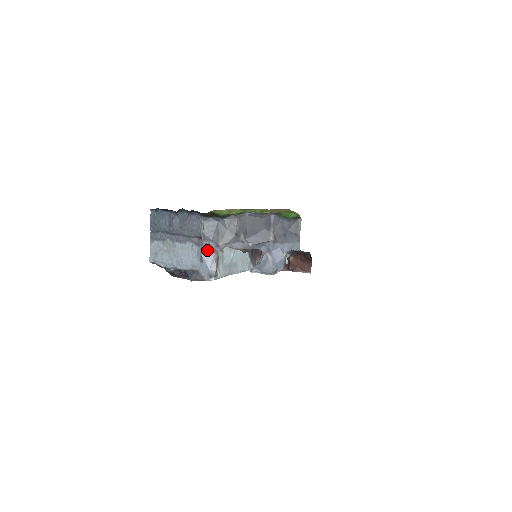
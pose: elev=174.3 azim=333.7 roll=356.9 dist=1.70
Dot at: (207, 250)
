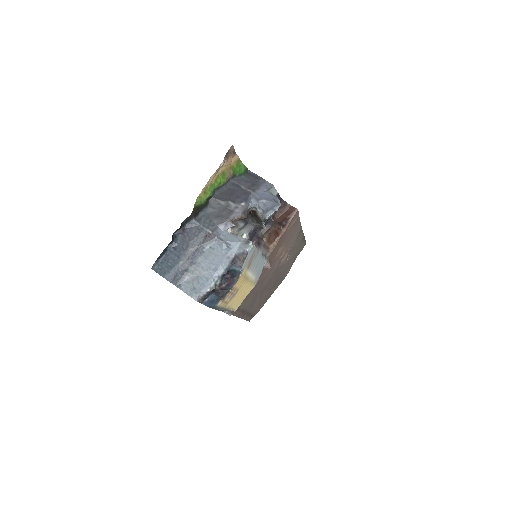
Dot at: (223, 235)
